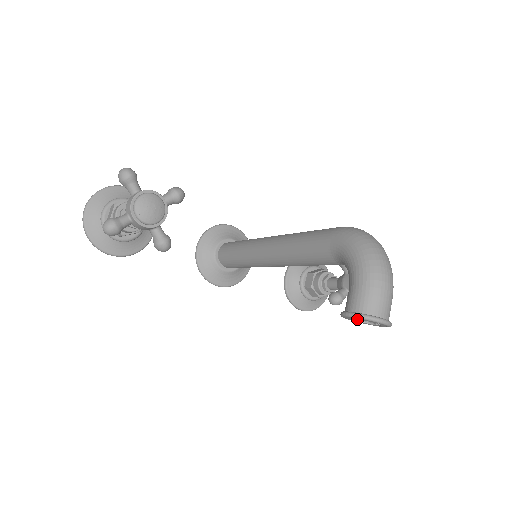
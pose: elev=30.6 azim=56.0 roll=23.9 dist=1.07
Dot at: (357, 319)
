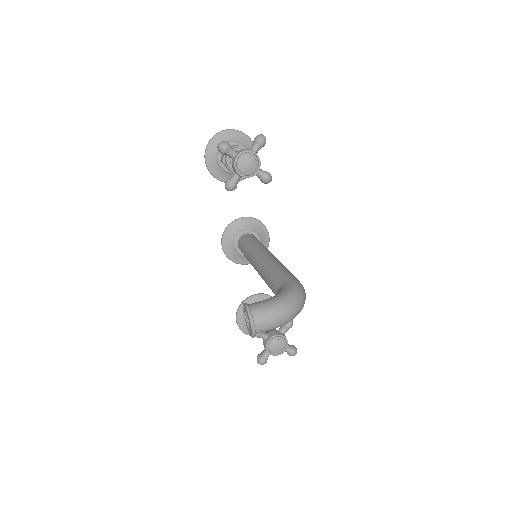
Dot at: occluded
